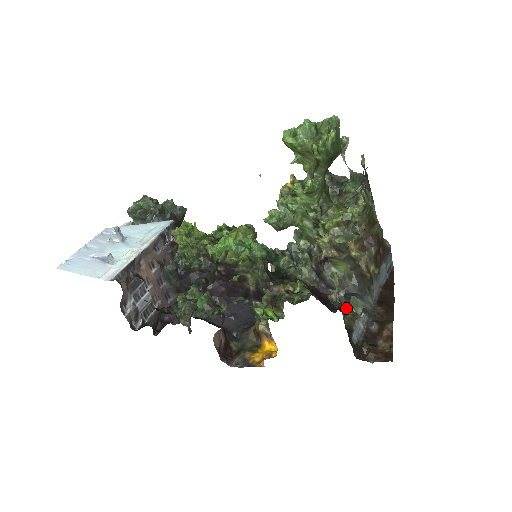
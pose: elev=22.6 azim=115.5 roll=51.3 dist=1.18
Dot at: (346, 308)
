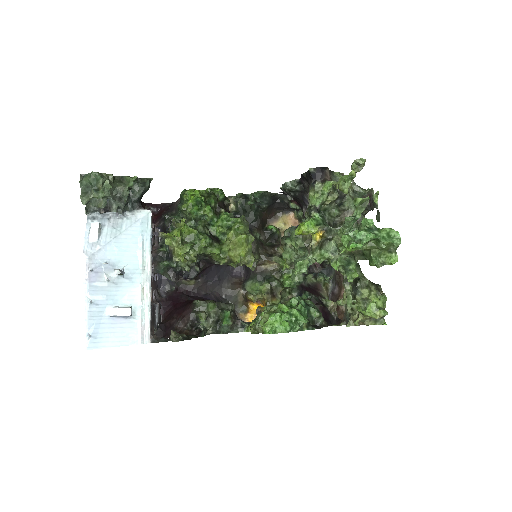
Dot at: (322, 284)
